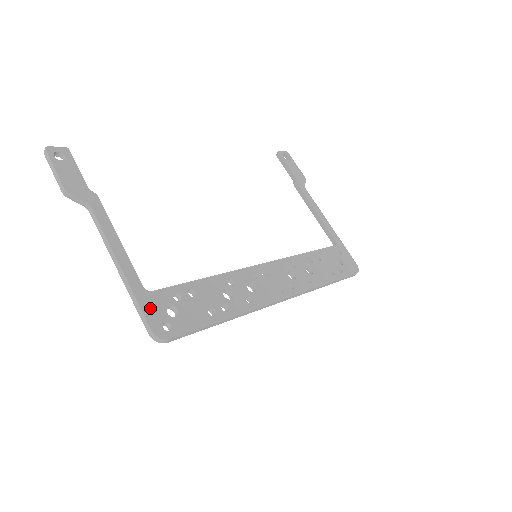
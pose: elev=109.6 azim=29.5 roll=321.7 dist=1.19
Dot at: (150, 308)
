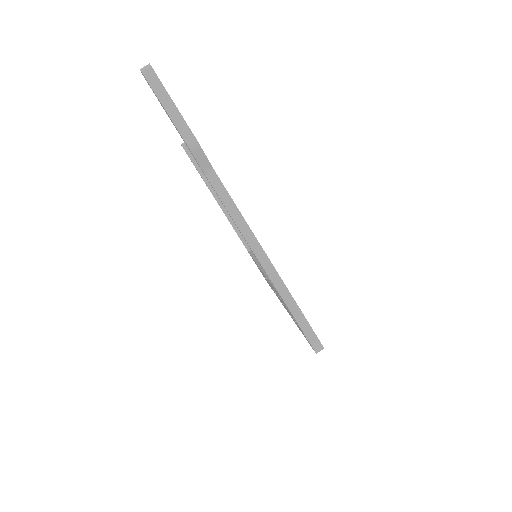
Dot at: occluded
